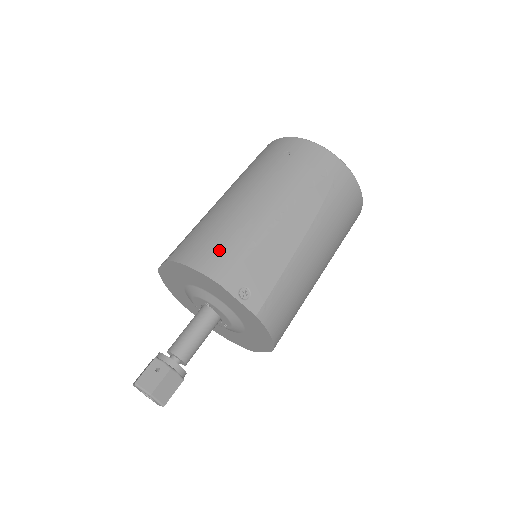
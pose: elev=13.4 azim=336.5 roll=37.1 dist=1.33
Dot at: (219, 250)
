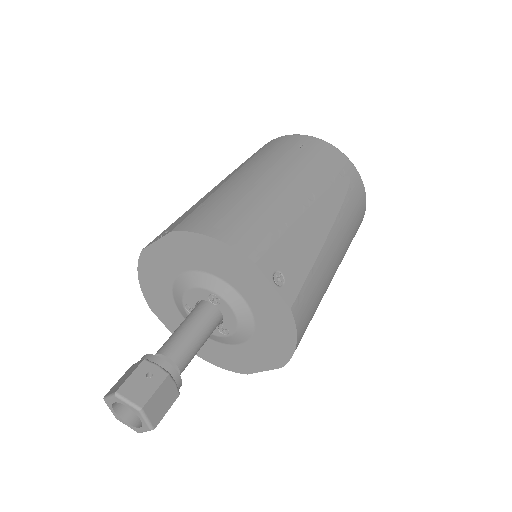
Dot at: (247, 224)
